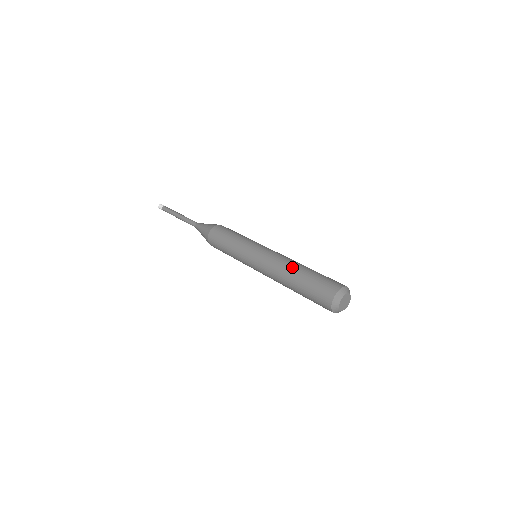
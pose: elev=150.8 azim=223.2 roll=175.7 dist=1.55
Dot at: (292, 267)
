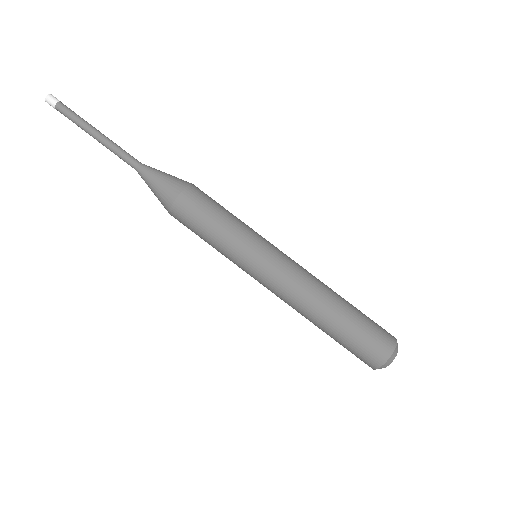
Dot at: (322, 307)
